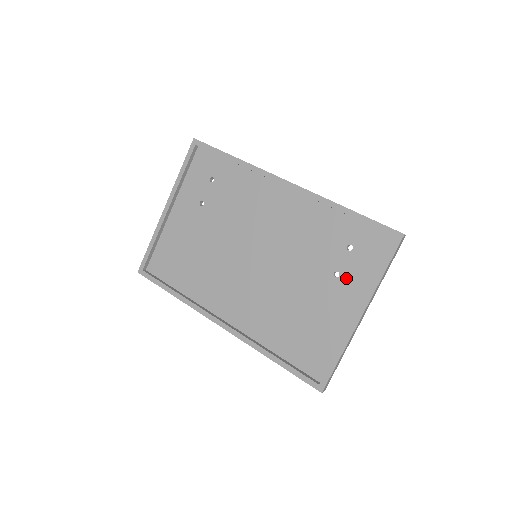
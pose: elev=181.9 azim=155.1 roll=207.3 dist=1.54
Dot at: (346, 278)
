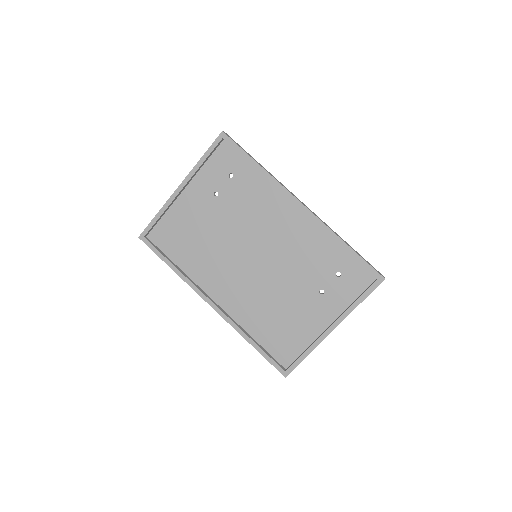
Dot at: (328, 297)
